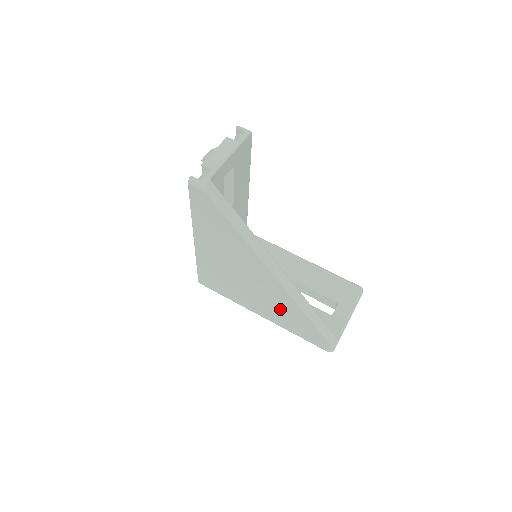
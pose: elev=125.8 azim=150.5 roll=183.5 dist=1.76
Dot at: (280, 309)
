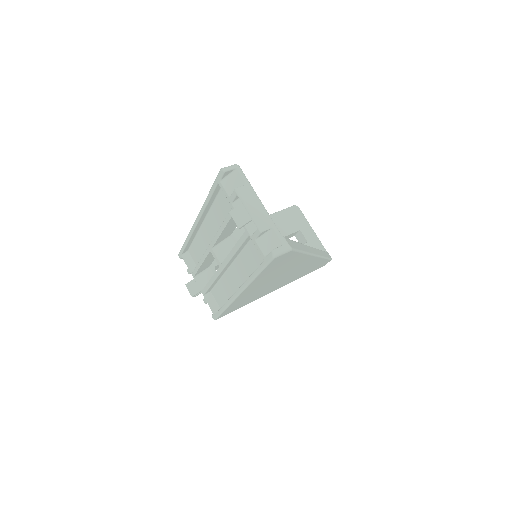
Dot at: occluded
